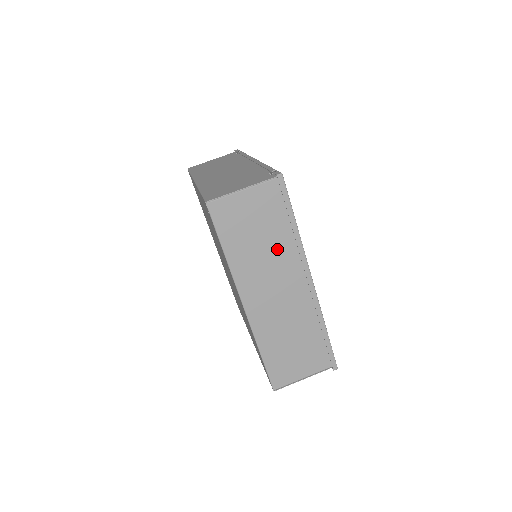
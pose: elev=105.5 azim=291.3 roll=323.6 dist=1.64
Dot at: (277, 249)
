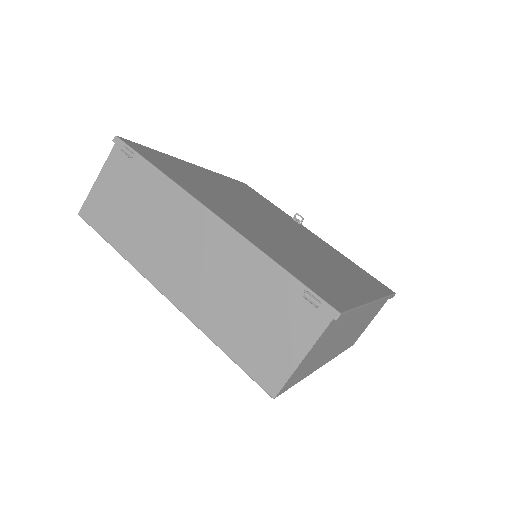
Dot at: (343, 328)
